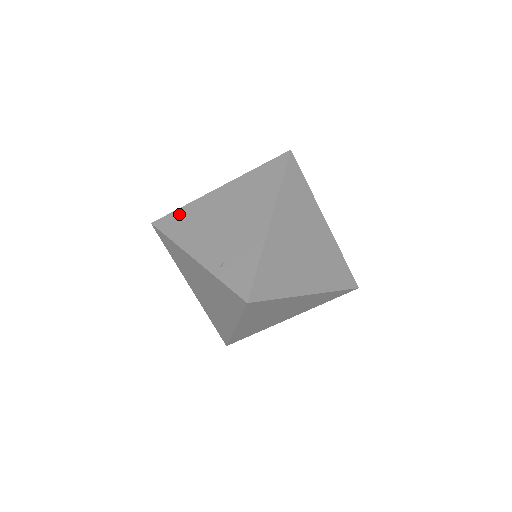
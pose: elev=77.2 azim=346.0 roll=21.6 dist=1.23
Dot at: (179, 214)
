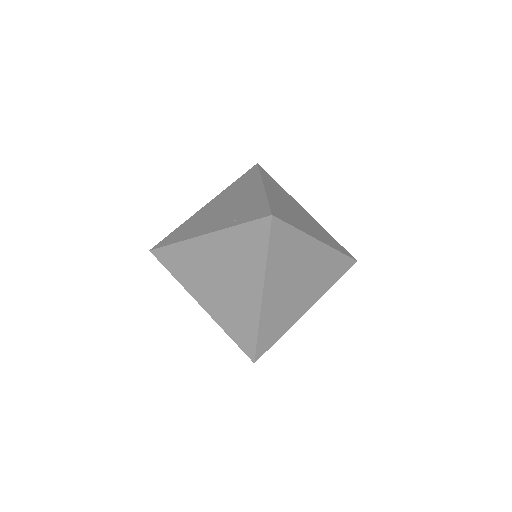
Dot at: (176, 231)
